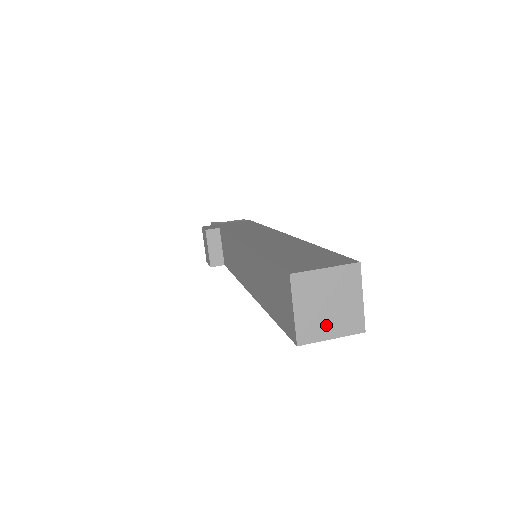
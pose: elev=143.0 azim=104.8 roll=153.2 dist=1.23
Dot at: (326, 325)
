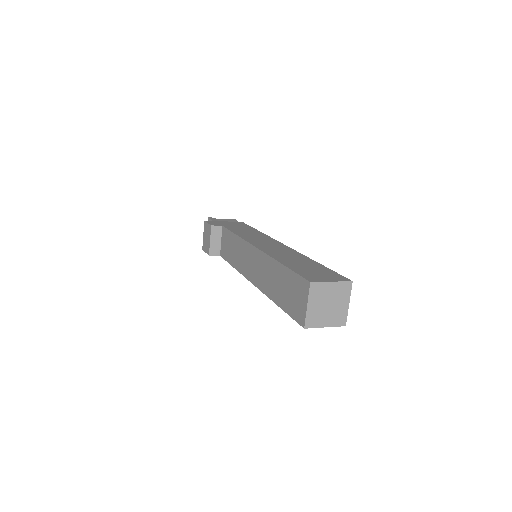
Dot at: (324, 318)
